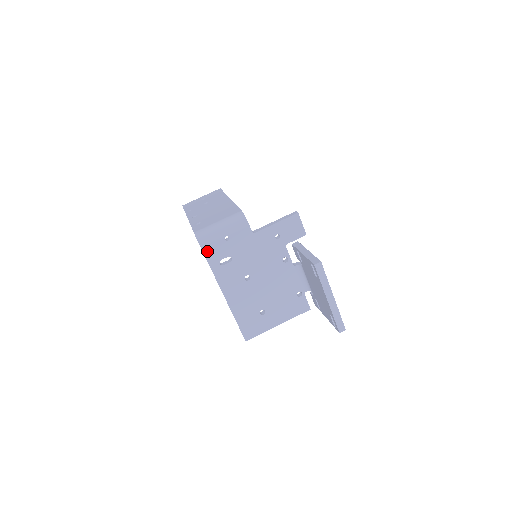
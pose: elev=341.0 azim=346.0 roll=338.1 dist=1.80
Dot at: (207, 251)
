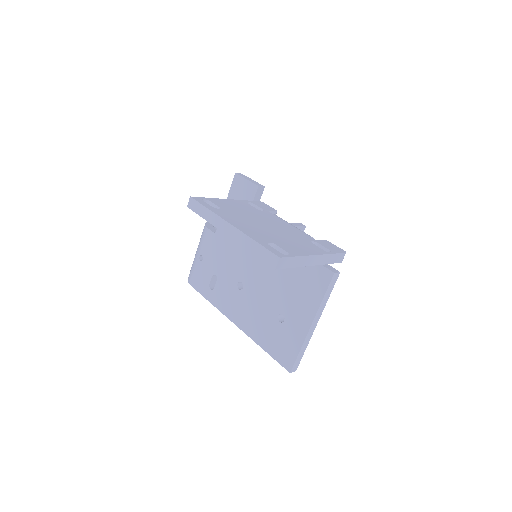
Dot at: (196, 284)
